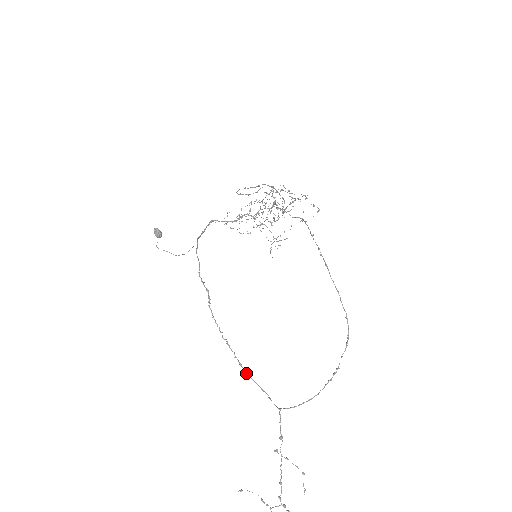
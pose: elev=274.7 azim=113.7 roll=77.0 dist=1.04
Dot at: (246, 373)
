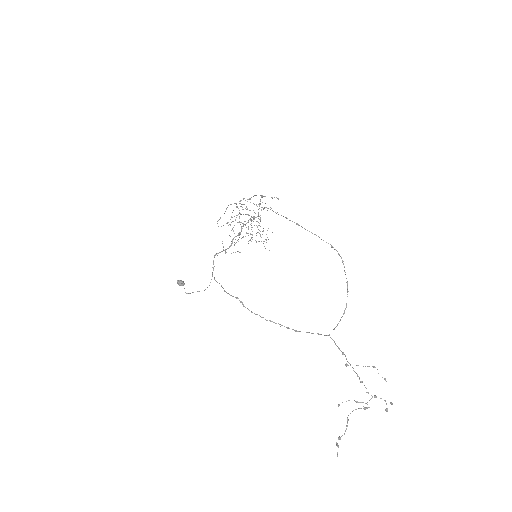
Dot at: (295, 331)
